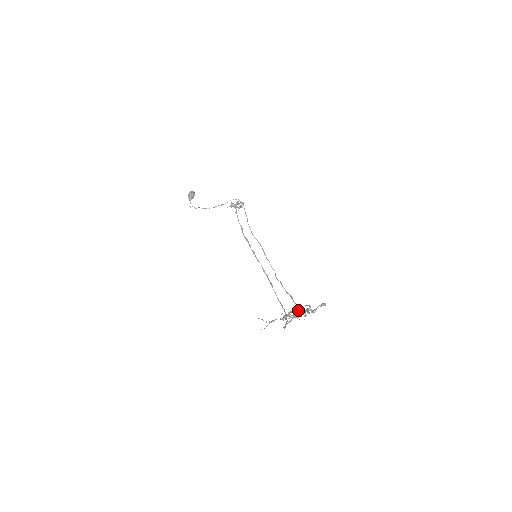
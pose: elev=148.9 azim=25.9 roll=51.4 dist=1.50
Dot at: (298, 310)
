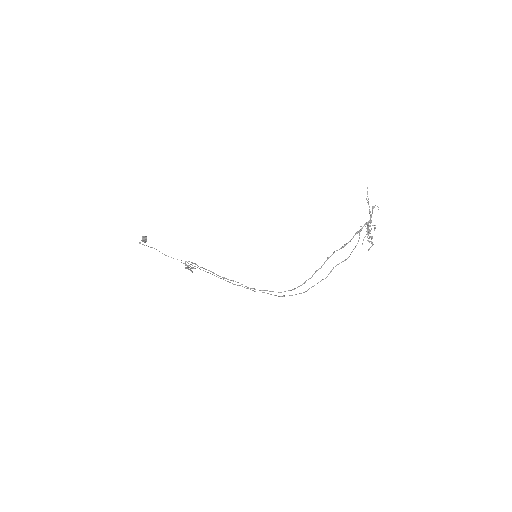
Dot at: (368, 224)
